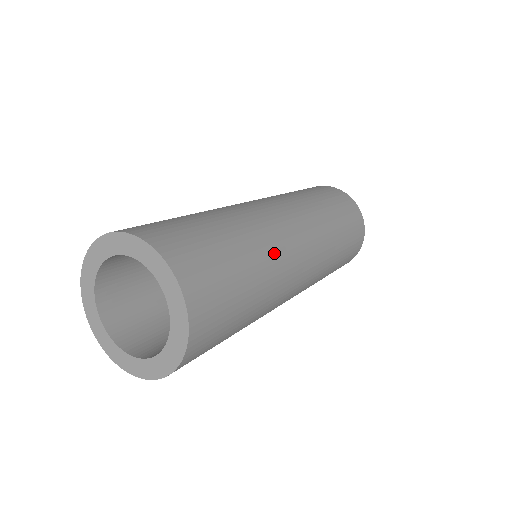
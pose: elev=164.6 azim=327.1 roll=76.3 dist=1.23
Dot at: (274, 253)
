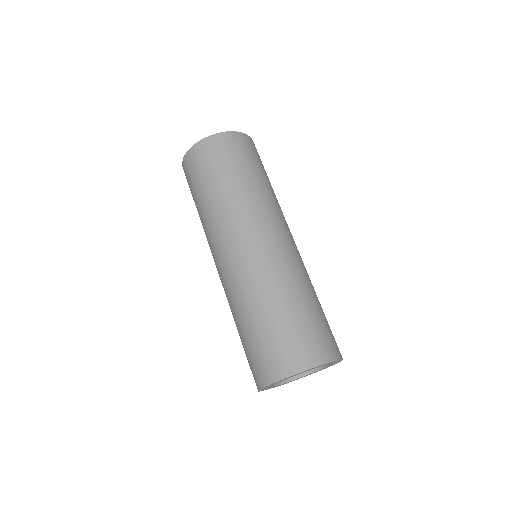
Dot at: (299, 271)
